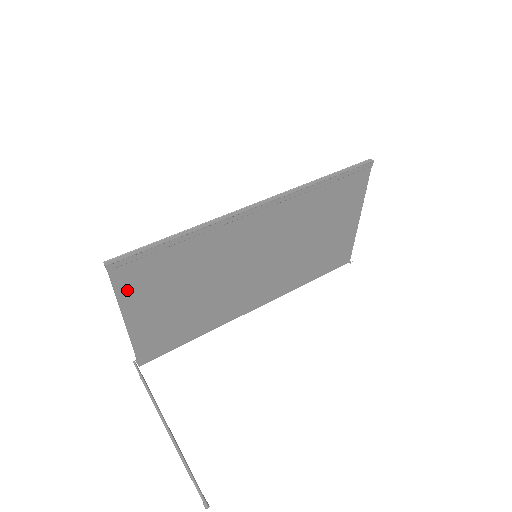
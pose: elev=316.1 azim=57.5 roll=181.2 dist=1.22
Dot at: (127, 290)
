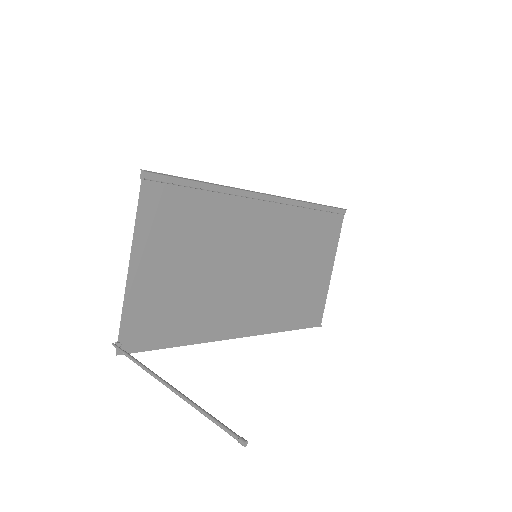
Dot at: (147, 219)
